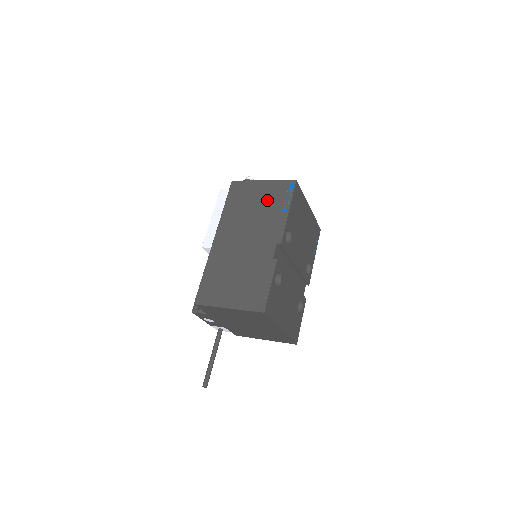
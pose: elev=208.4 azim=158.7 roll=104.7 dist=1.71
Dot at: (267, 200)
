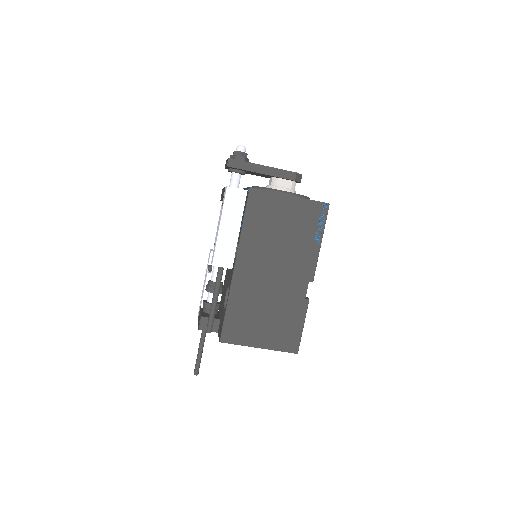
Dot at: (297, 225)
